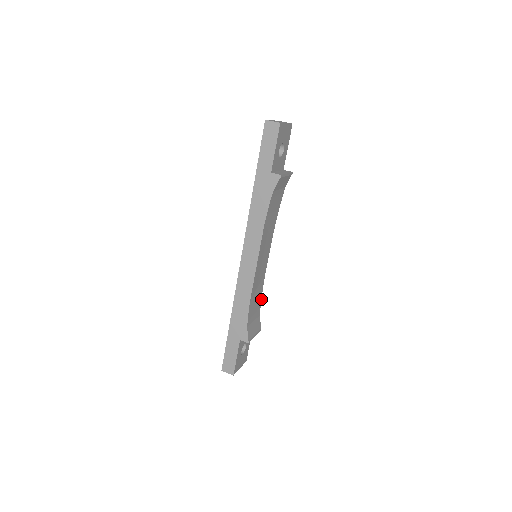
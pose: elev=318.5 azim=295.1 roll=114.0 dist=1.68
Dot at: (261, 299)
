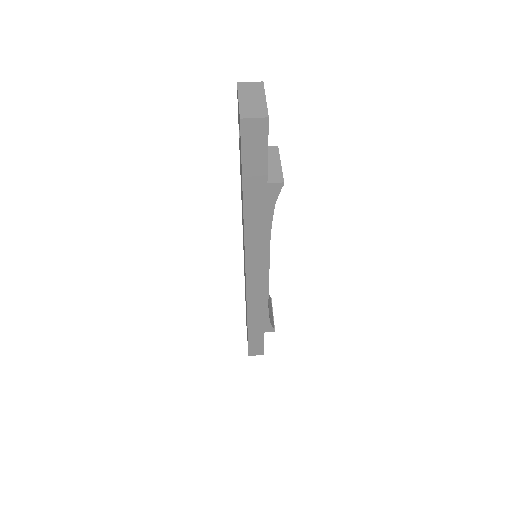
Dot at: occluded
